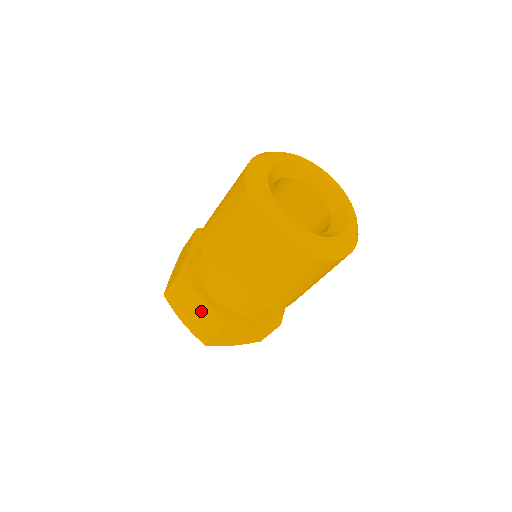
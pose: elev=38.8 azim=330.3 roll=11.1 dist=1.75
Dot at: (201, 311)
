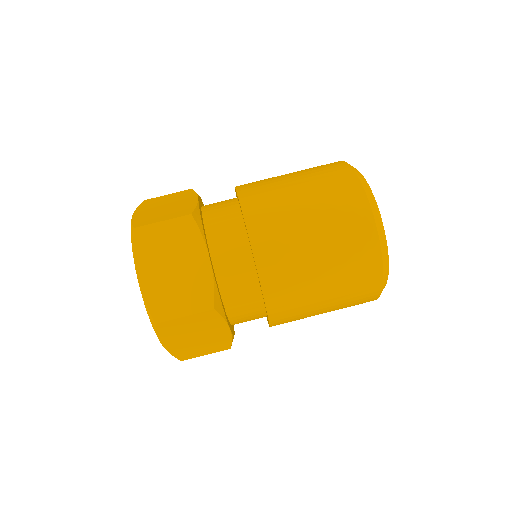
Dot at: (179, 205)
